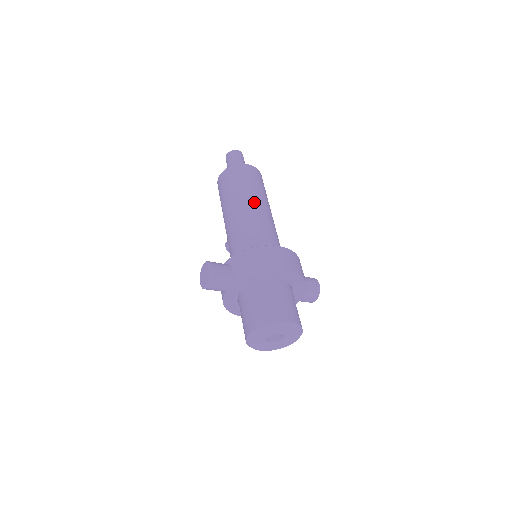
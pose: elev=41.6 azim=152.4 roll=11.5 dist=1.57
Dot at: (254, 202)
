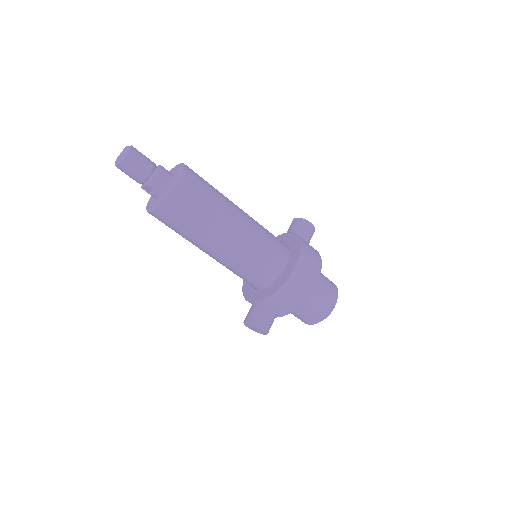
Dot at: (228, 229)
